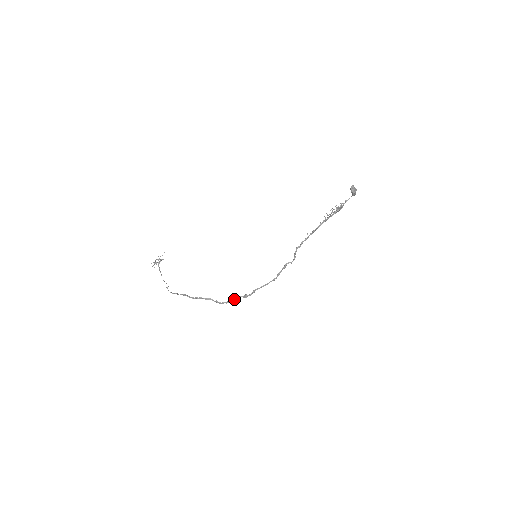
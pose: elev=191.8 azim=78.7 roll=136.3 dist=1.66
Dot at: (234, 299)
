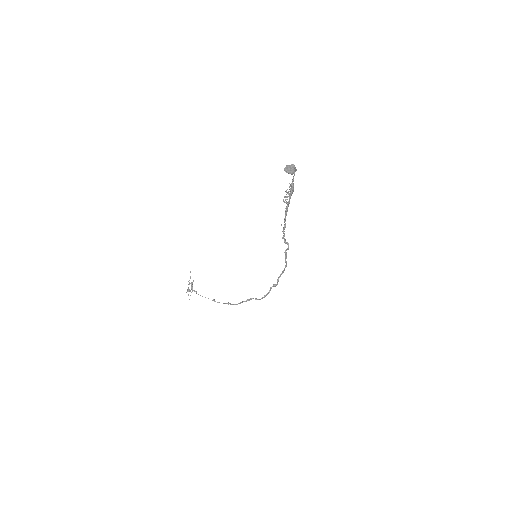
Dot at: (267, 293)
